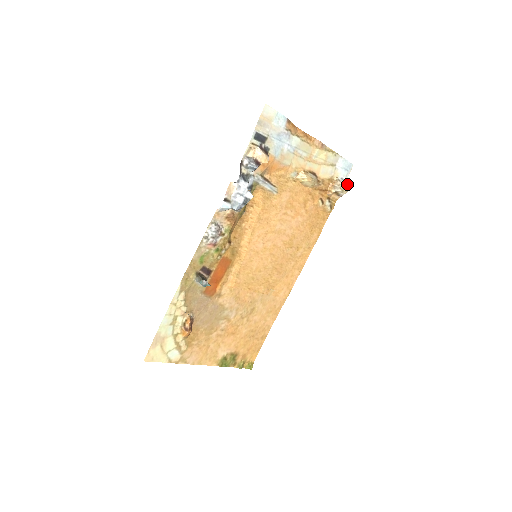
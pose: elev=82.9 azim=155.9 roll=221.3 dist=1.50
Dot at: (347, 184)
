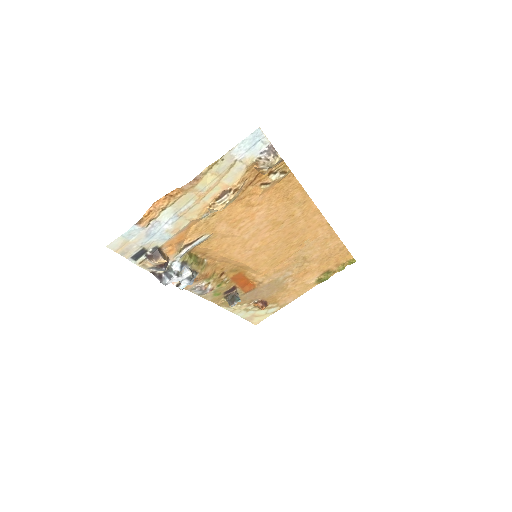
Dot at: (274, 149)
